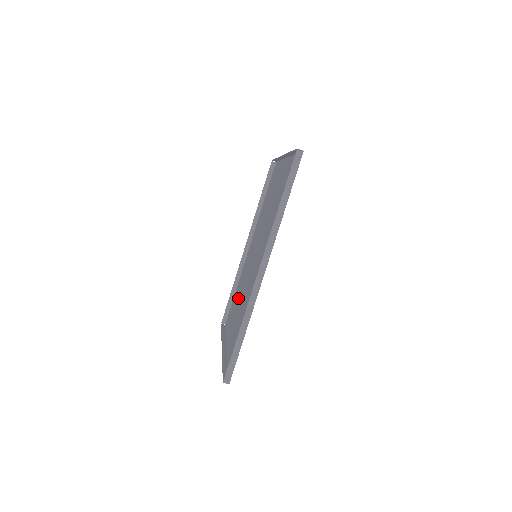
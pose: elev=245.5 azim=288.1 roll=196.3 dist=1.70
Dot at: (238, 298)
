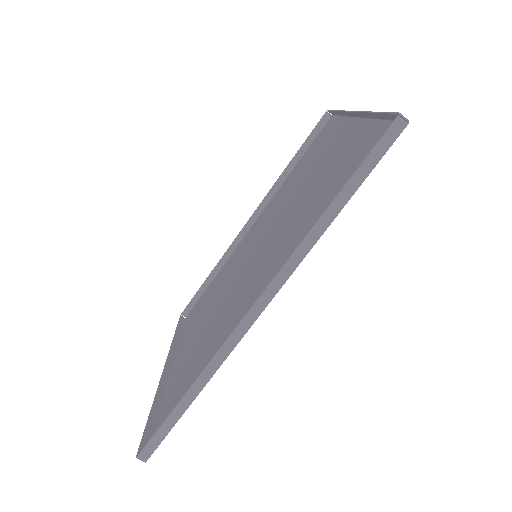
Dot at: (211, 299)
